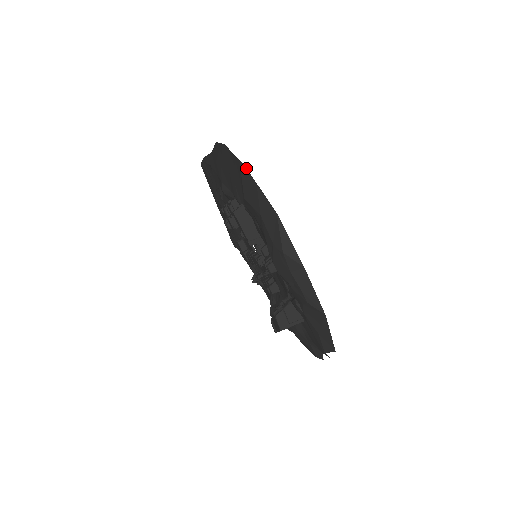
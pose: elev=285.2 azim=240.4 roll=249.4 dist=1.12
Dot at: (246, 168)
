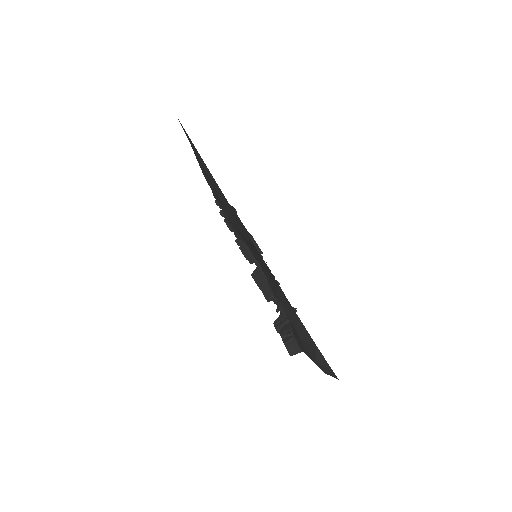
Dot at: occluded
